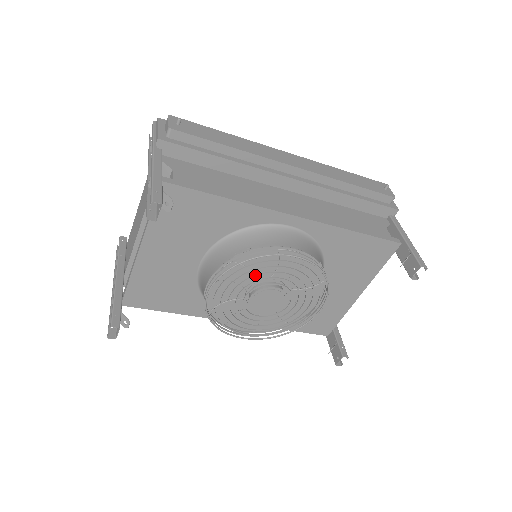
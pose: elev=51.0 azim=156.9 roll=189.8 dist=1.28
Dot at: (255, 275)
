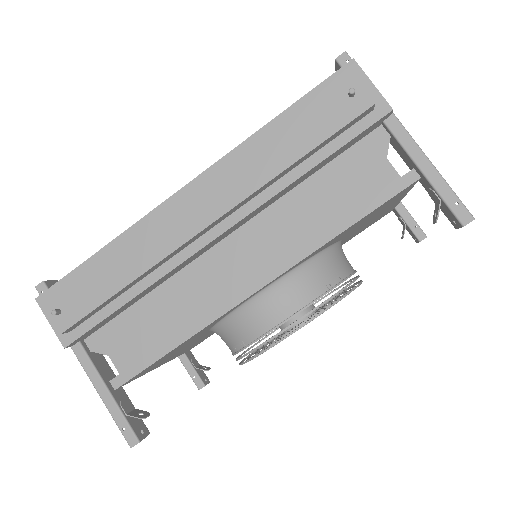
Dot at: occluded
